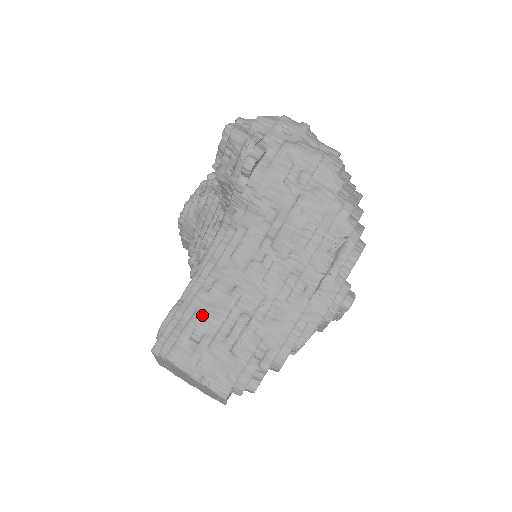
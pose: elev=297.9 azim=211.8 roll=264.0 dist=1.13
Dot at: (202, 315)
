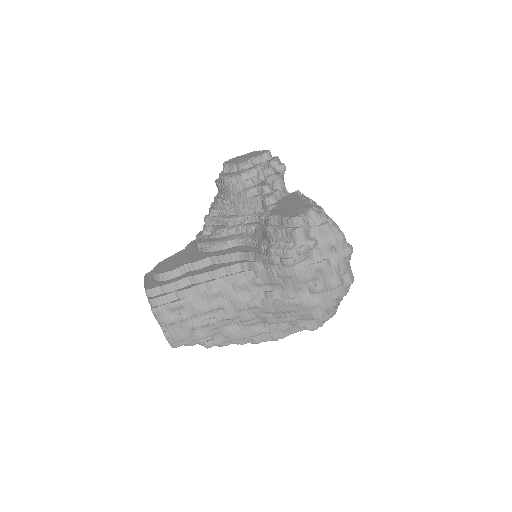
Dot at: (190, 303)
